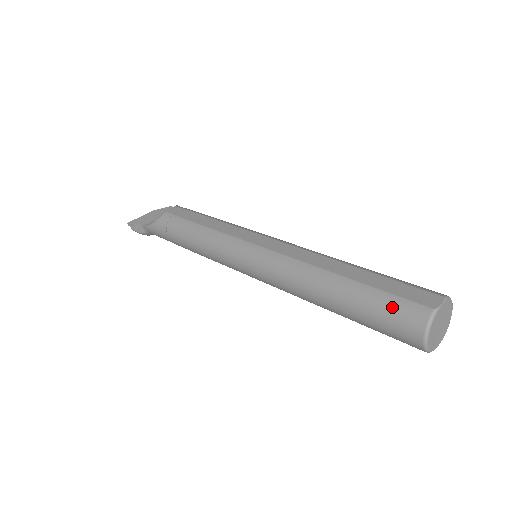
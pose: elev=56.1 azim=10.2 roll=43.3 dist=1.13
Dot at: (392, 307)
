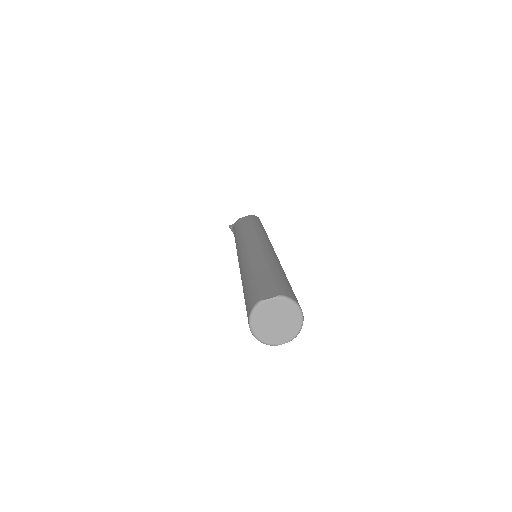
Dot at: (249, 296)
